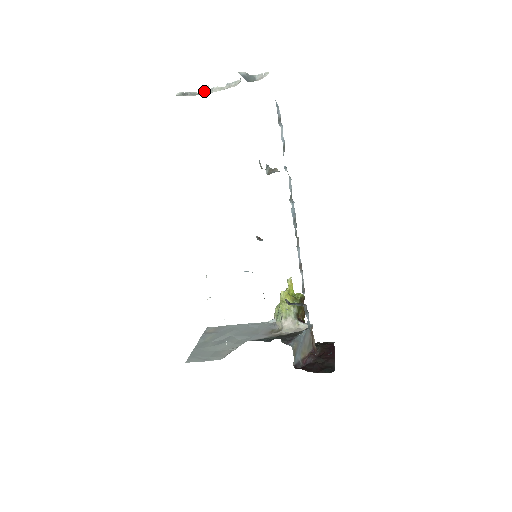
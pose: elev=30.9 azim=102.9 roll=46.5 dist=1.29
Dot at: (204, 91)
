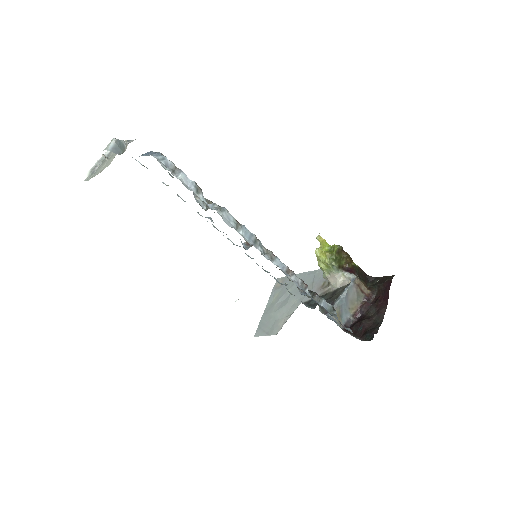
Dot at: occluded
